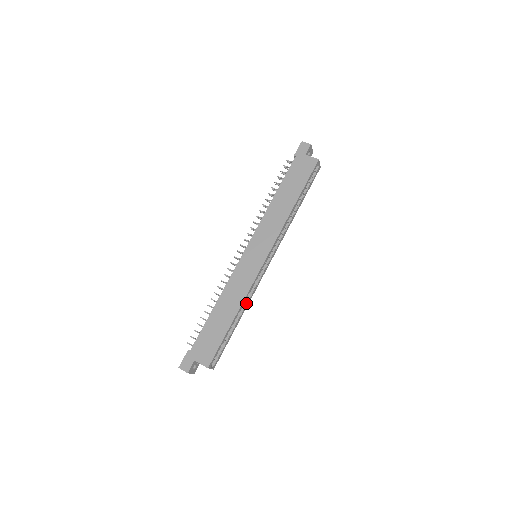
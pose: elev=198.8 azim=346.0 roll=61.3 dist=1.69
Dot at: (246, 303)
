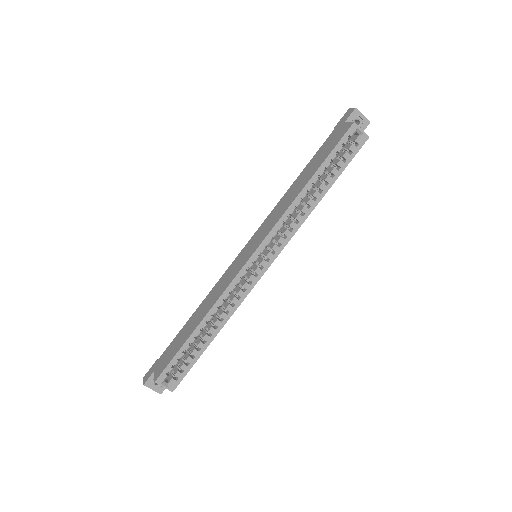
Dot at: (225, 313)
